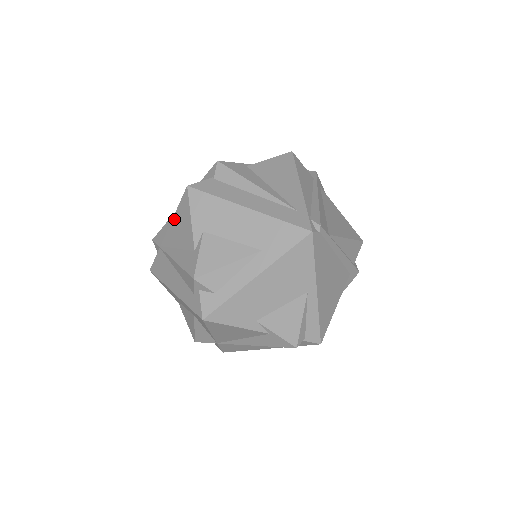
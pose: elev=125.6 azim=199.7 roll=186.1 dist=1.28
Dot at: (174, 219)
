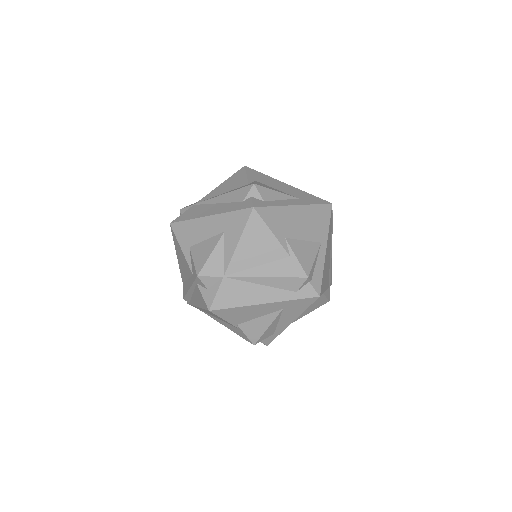
Dot at: (222, 184)
